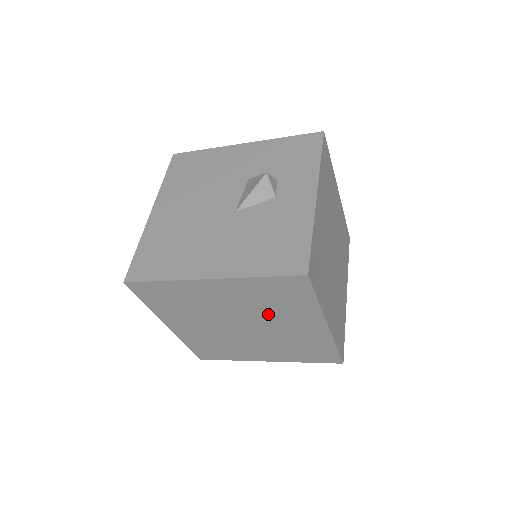
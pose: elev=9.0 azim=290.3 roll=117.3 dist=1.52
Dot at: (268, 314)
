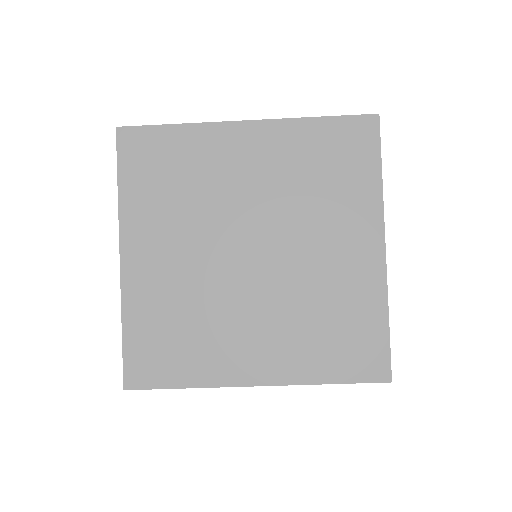
Dot at: (303, 213)
